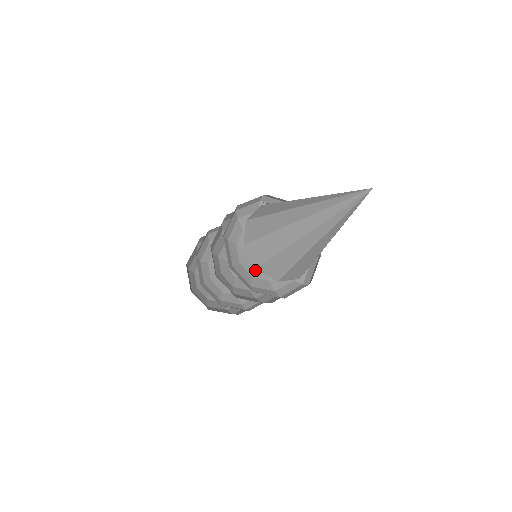
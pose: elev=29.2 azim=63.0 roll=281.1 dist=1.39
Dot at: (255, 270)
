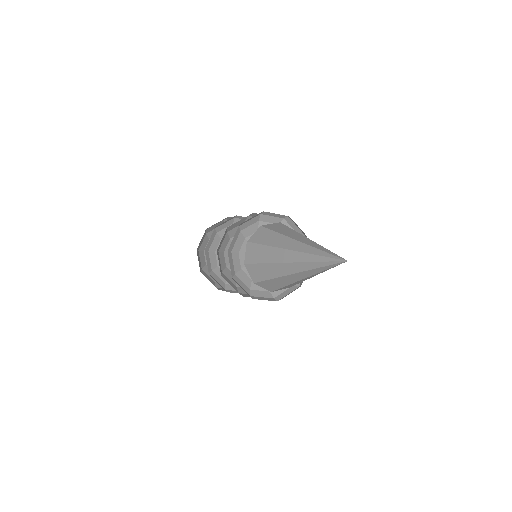
Dot at: occluded
